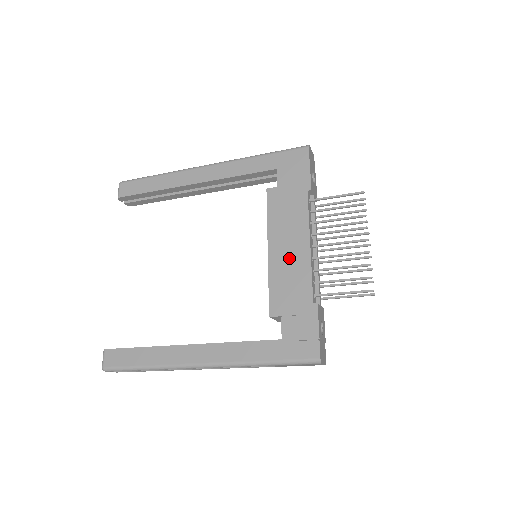
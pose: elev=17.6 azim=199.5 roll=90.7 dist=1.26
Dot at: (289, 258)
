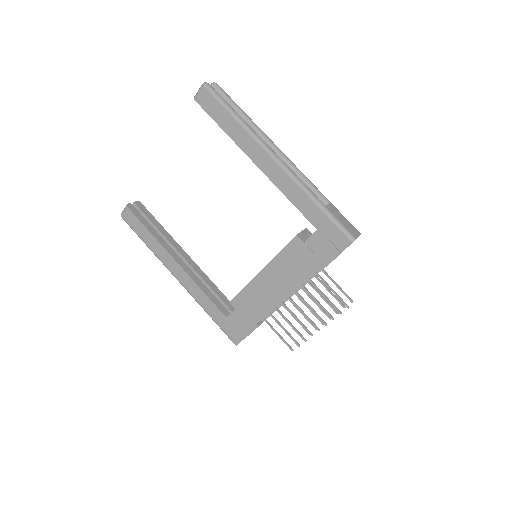
Dot at: (267, 290)
